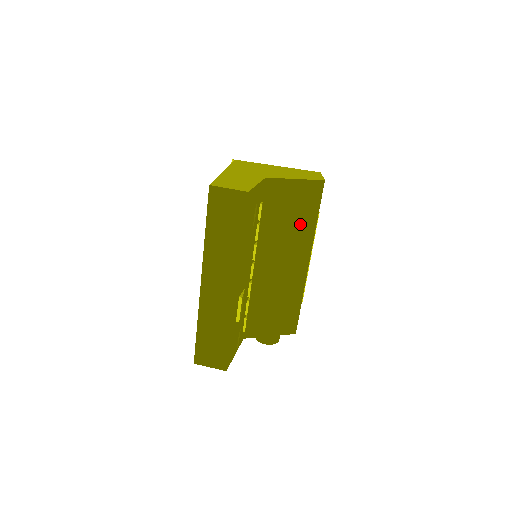
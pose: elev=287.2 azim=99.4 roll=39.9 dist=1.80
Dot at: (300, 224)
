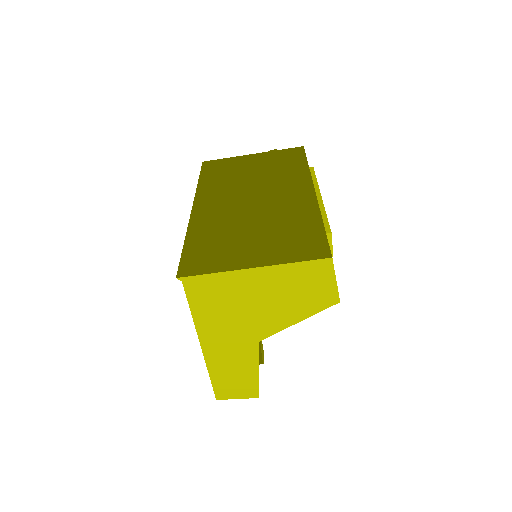
Dot at: occluded
